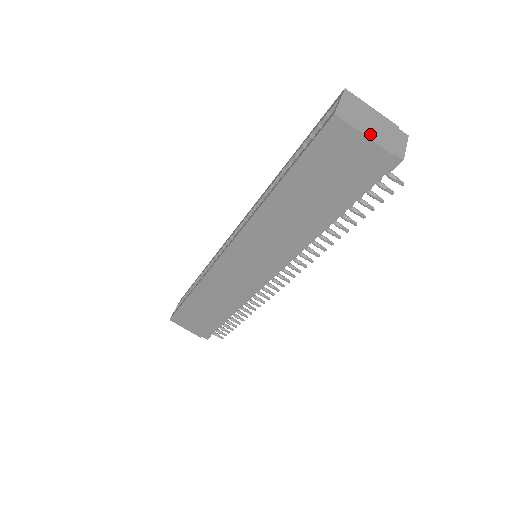
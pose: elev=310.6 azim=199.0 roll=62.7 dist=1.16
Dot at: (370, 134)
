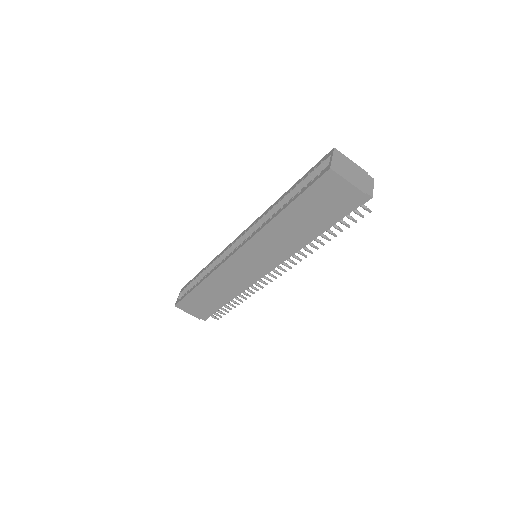
Dot at: (352, 181)
